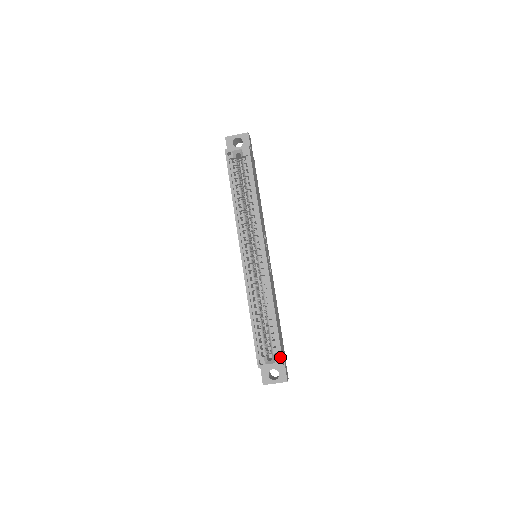
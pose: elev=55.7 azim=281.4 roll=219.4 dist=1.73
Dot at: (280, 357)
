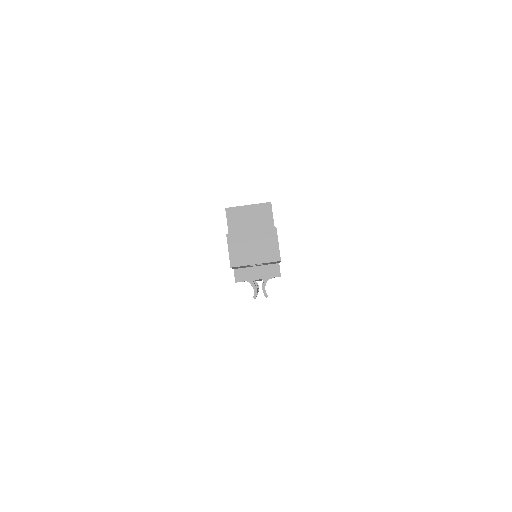
Dot at: occluded
